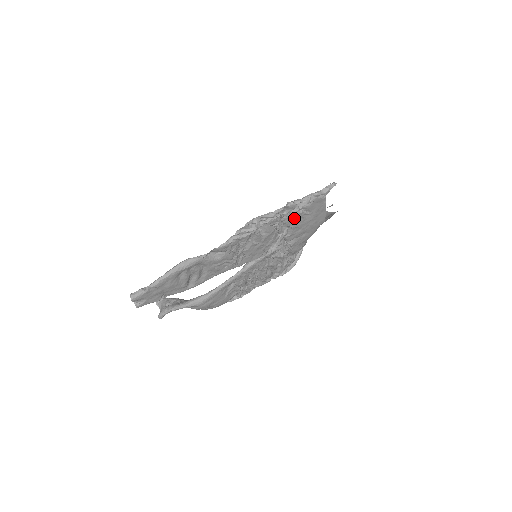
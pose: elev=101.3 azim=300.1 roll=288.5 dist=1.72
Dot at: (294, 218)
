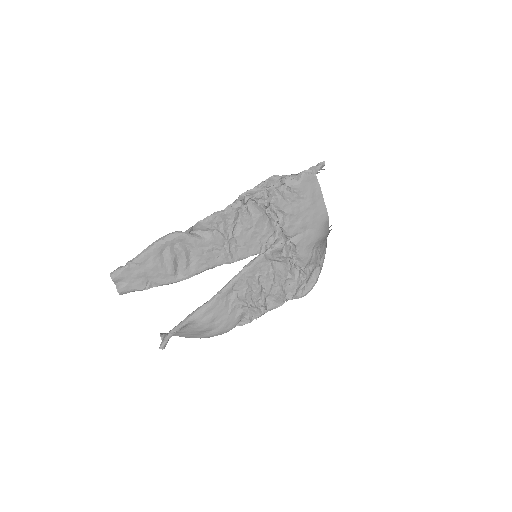
Dot at: (286, 200)
